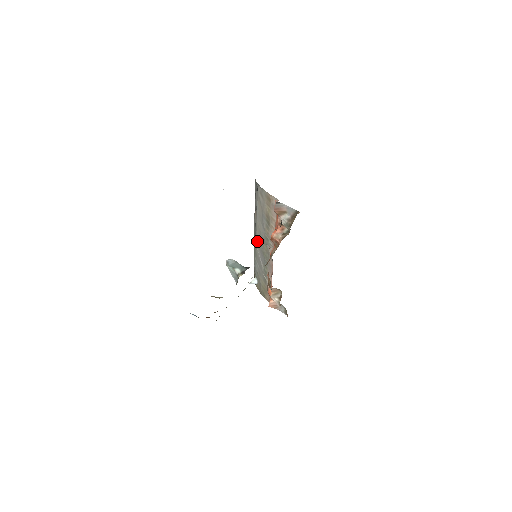
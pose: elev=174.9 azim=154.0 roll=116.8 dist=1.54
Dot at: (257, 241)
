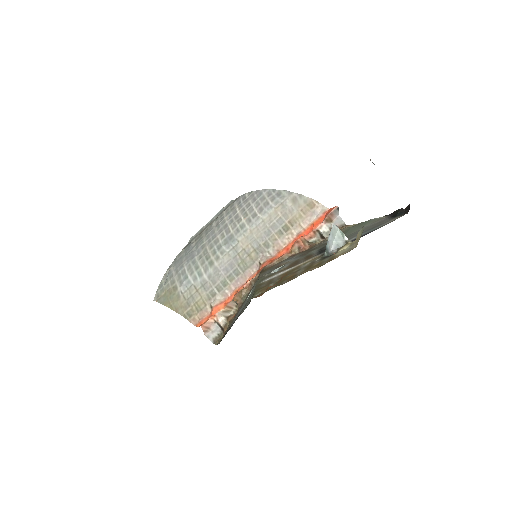
Dot at: (230, 249)
